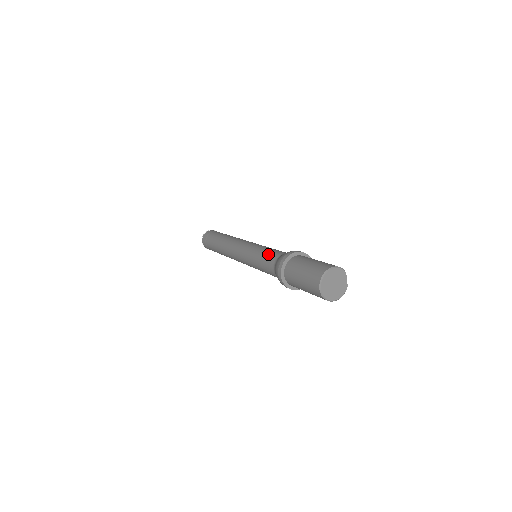
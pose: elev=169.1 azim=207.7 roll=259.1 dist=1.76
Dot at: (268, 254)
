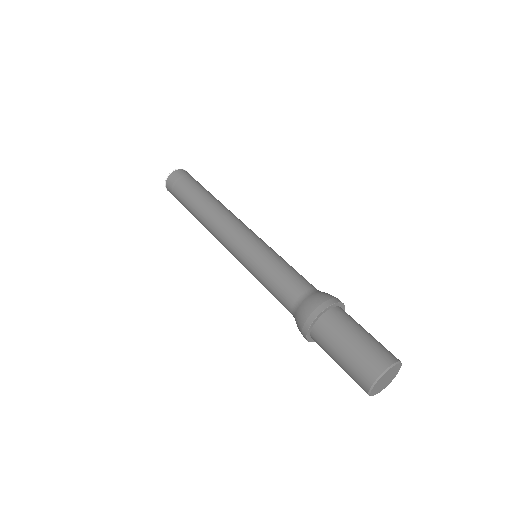
Dot at: (284, 281)
